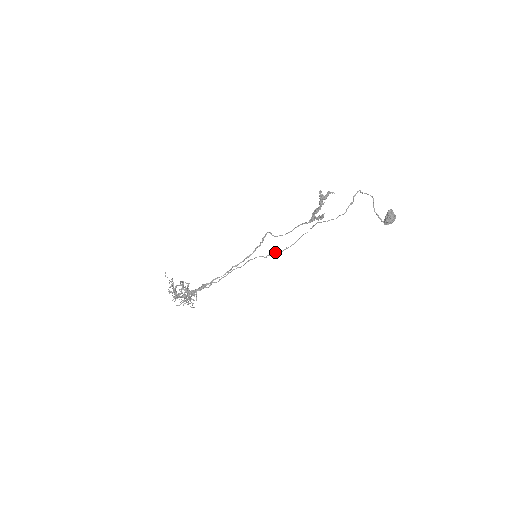
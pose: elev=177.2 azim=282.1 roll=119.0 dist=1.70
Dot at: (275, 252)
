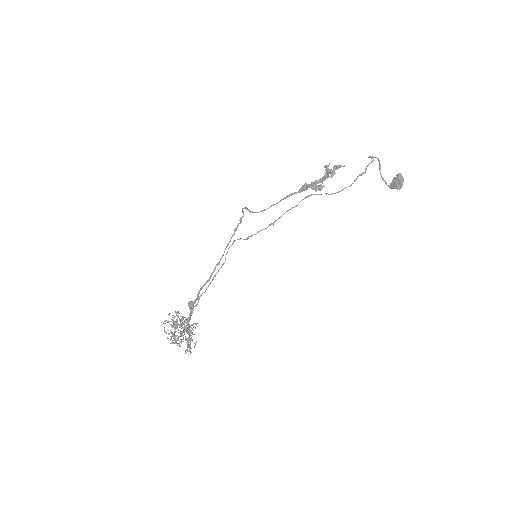
Dot at: (259, 231)
